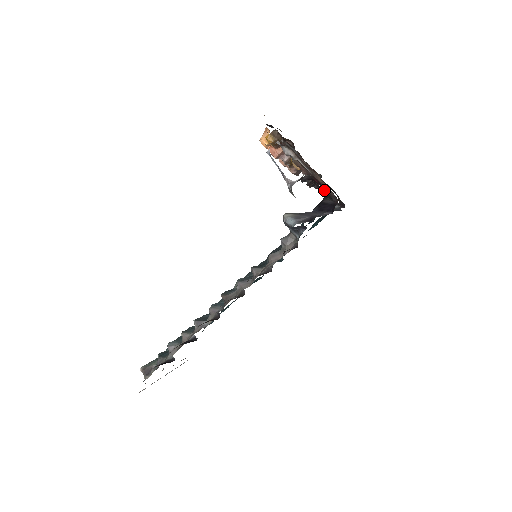
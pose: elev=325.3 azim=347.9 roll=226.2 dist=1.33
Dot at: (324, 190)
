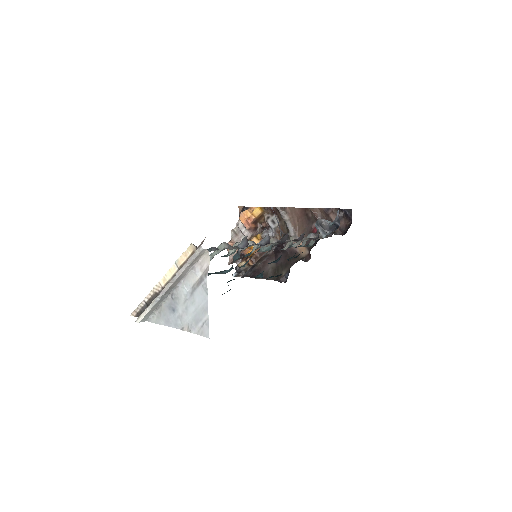
Dot at: (342, 220)
